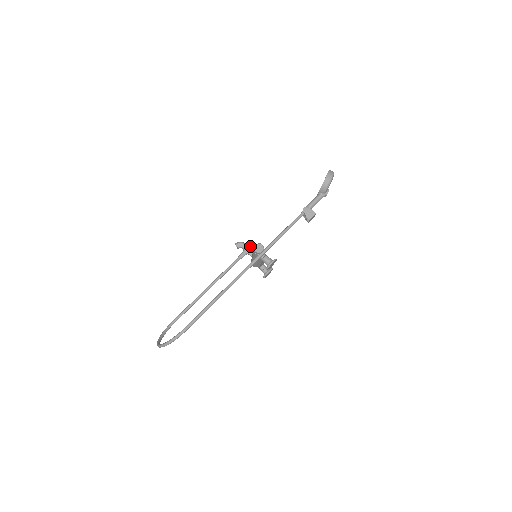
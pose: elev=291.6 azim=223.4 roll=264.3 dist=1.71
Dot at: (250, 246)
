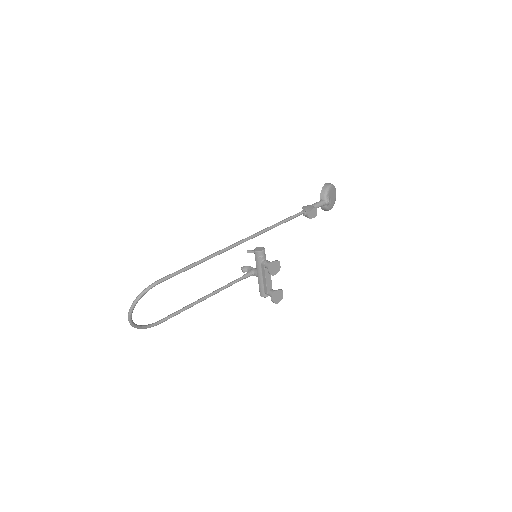
Dot at: (251, 250)
